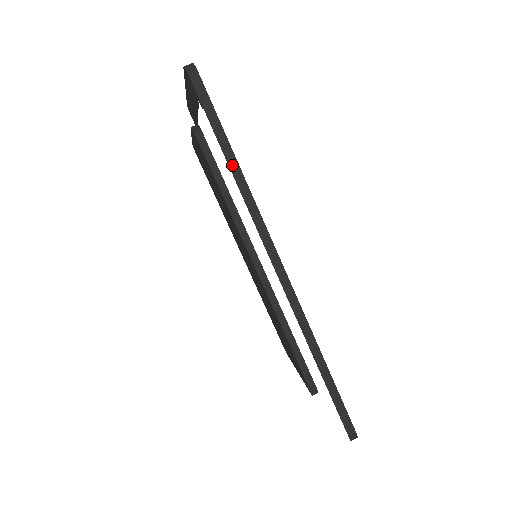
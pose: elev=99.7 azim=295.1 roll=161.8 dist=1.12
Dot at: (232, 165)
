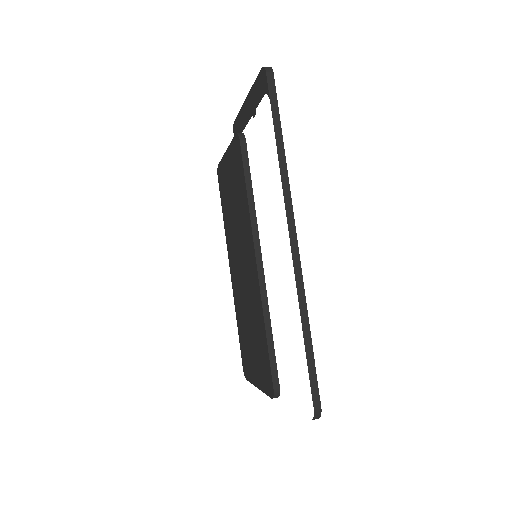
Dot at: (279, 145)
